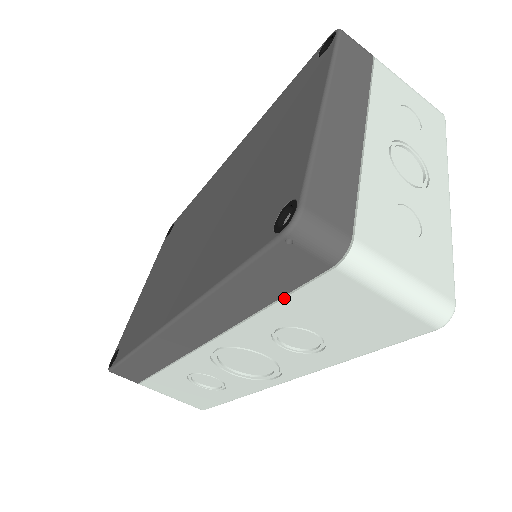
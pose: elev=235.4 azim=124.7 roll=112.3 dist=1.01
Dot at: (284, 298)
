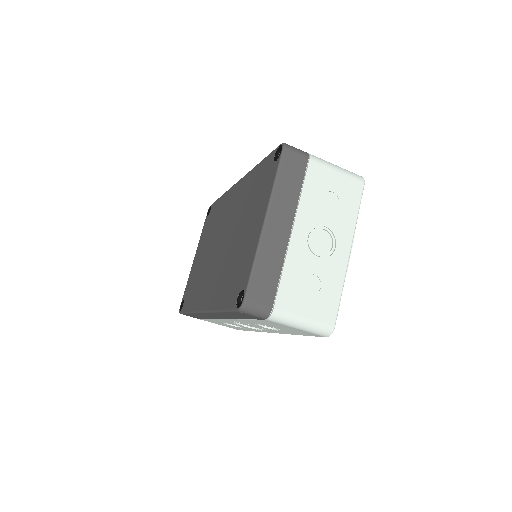
Dot at: occluded
